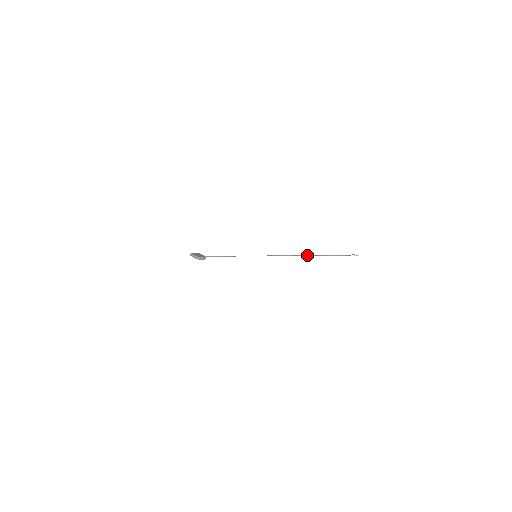
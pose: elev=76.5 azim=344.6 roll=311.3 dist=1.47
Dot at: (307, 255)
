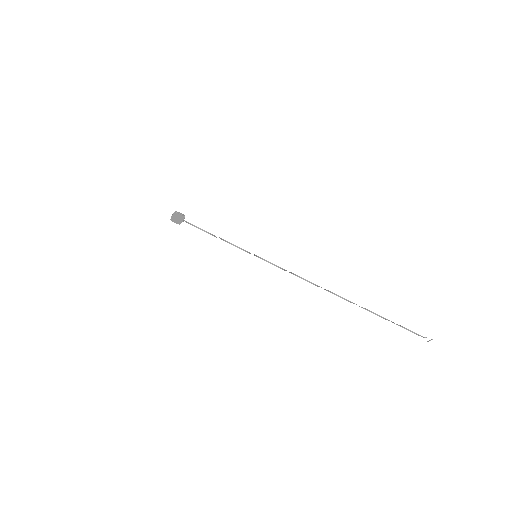
Dot at: occluded
